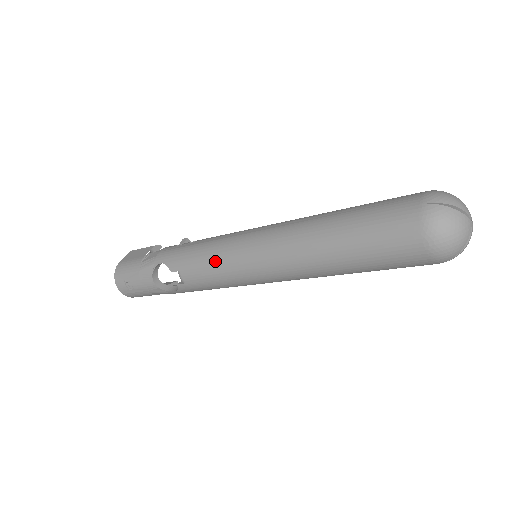
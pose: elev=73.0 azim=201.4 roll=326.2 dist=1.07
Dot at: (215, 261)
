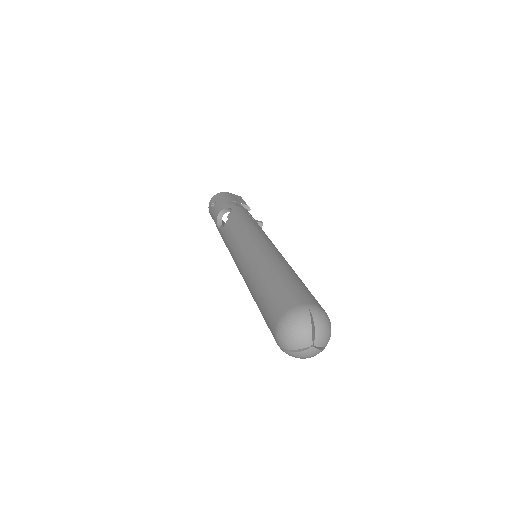
Dot at: (240, 231)
